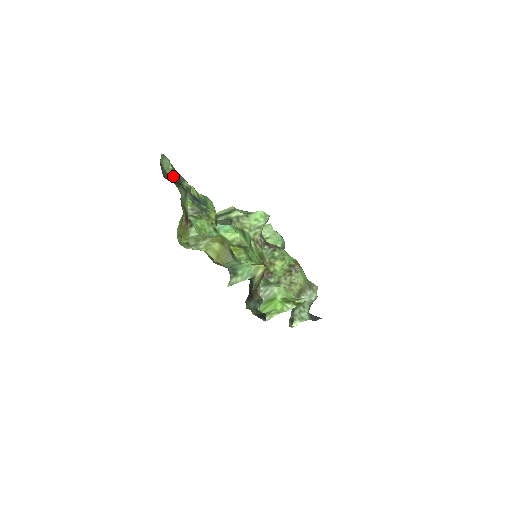
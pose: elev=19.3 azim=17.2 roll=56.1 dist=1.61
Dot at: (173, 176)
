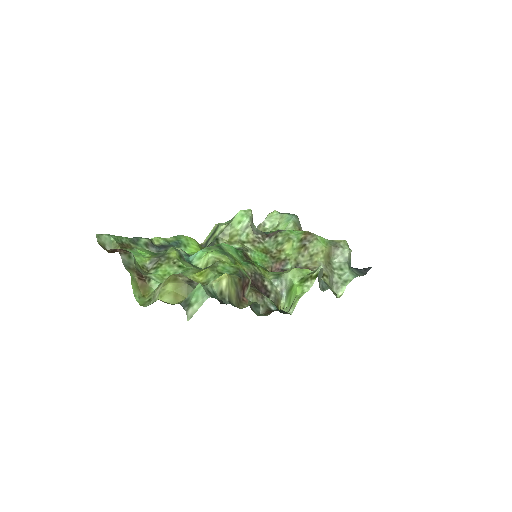
Dot at: (120, 245)
